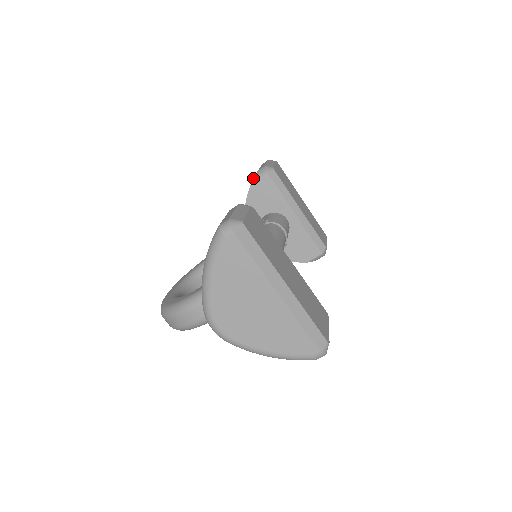
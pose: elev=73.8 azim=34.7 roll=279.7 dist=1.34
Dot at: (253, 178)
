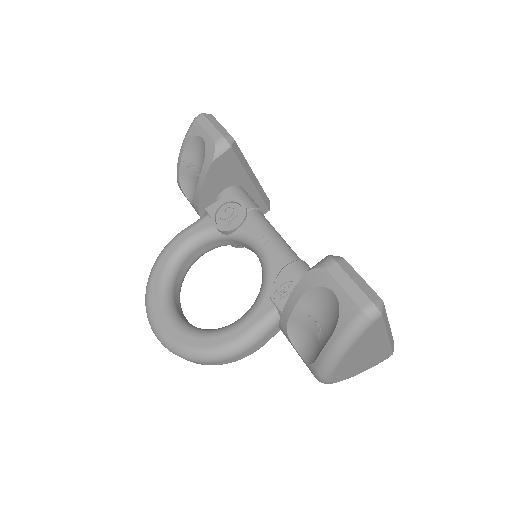
Dot at: (214, 155)
